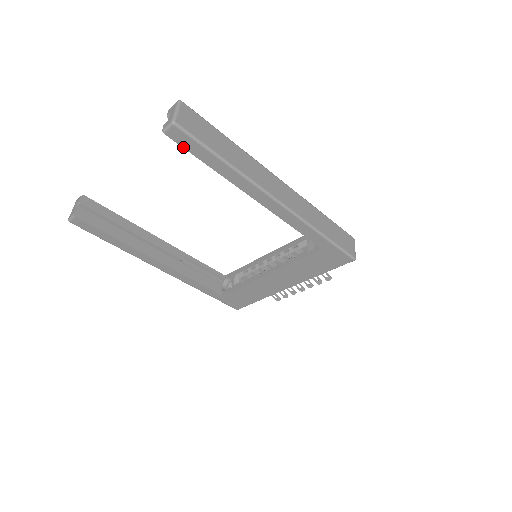
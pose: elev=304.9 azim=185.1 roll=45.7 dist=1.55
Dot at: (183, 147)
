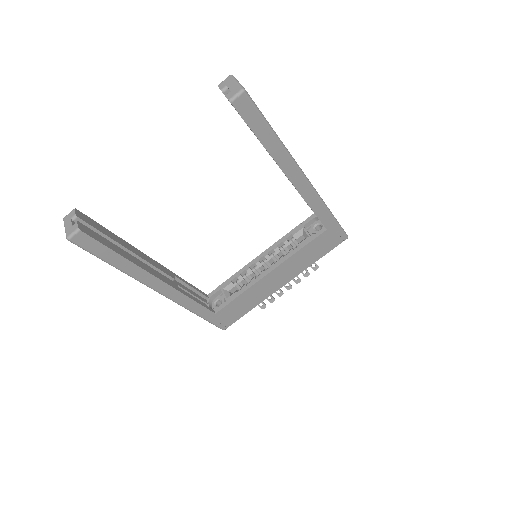
Dot at: (244, 119)
